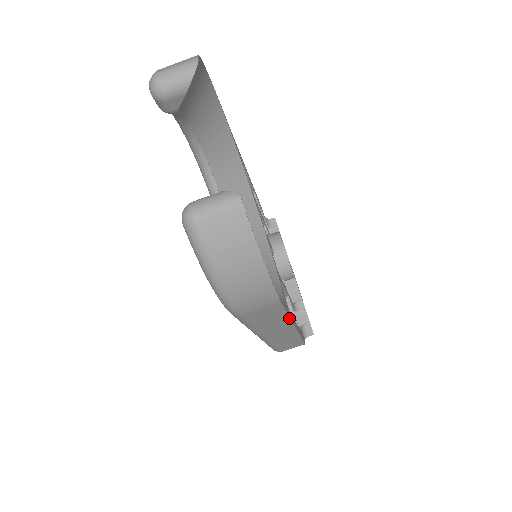
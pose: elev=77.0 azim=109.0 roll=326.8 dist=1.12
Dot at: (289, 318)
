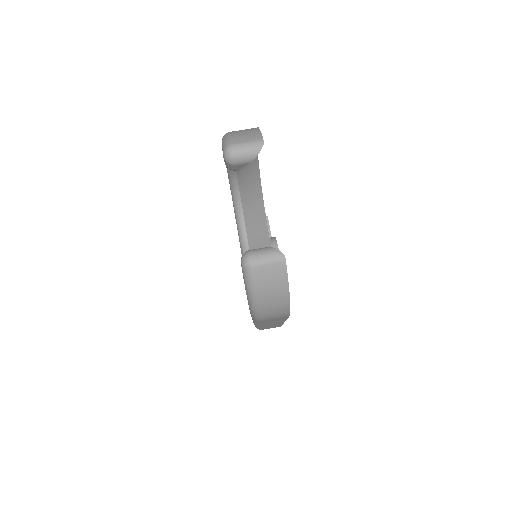
Dot at: occluded
